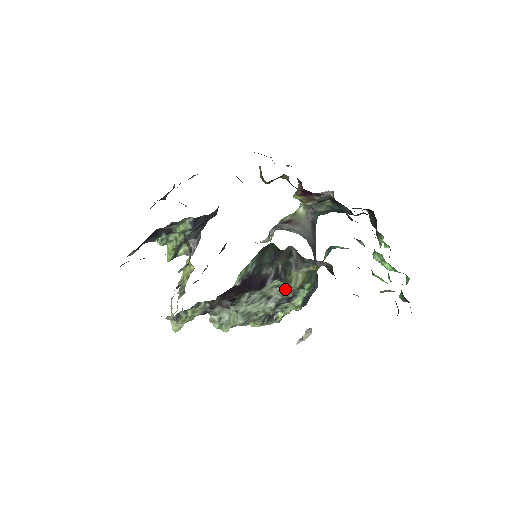
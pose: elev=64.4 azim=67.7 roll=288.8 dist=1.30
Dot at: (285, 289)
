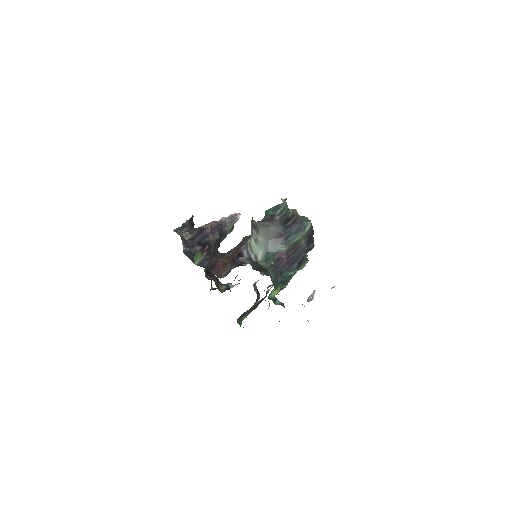
Dot at: occluded
